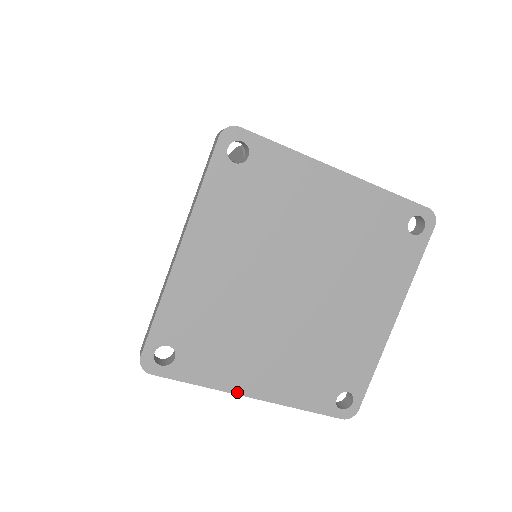
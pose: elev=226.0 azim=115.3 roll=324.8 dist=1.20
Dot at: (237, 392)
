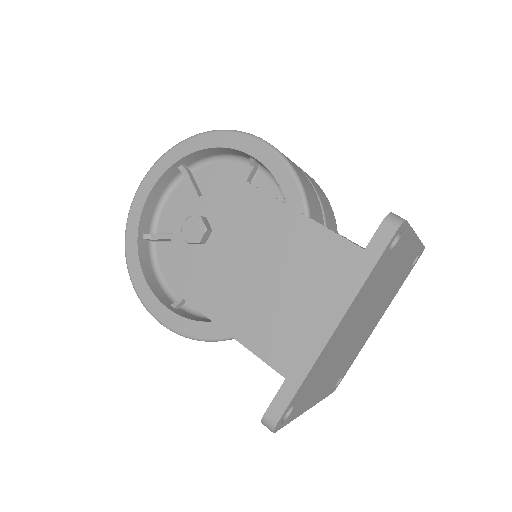
Dot at: (305, 411)
